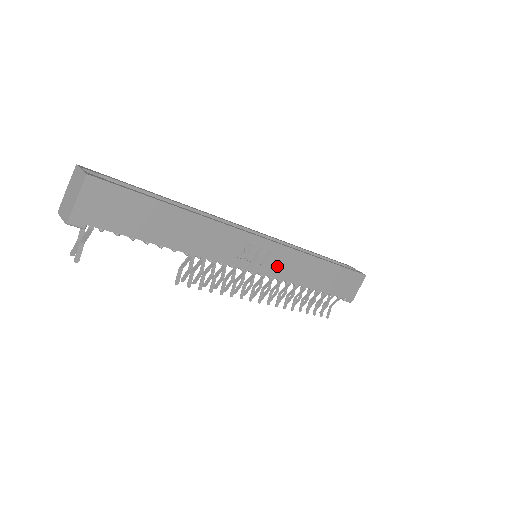
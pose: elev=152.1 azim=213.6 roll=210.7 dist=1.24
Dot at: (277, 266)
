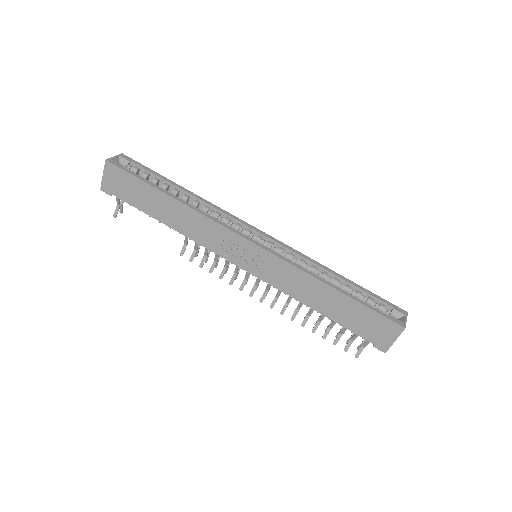
Dot at: (267, 271)
